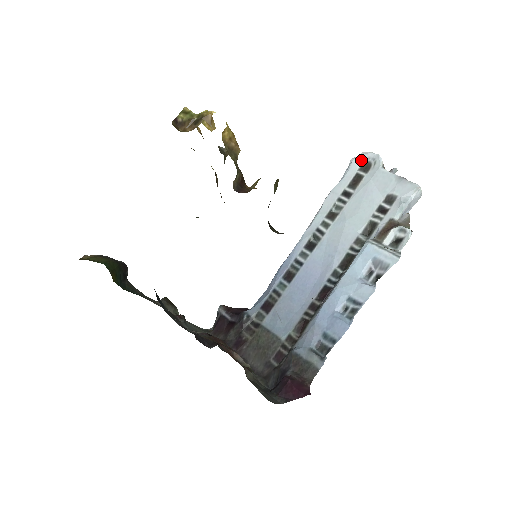
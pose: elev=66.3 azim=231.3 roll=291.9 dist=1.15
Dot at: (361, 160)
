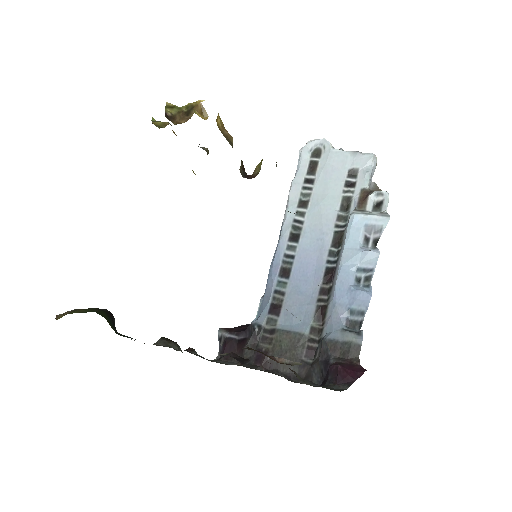
Dot at: (309, 148)
